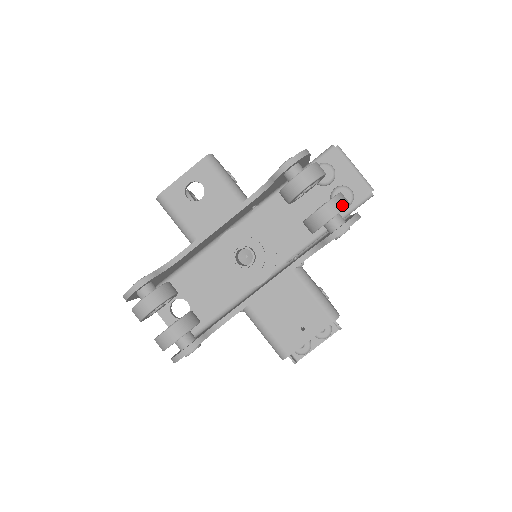
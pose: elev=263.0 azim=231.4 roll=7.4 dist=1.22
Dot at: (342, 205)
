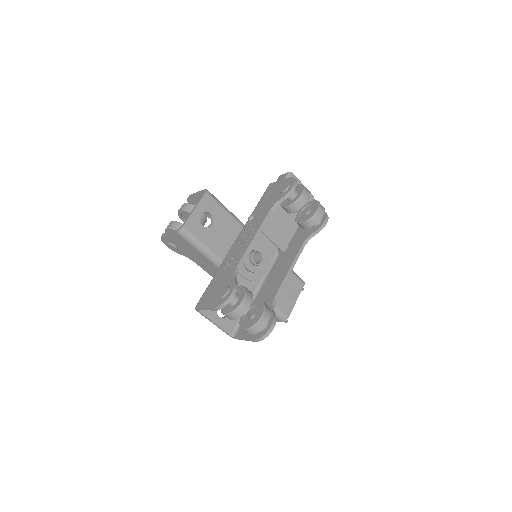
Dot at: (323, 207)
